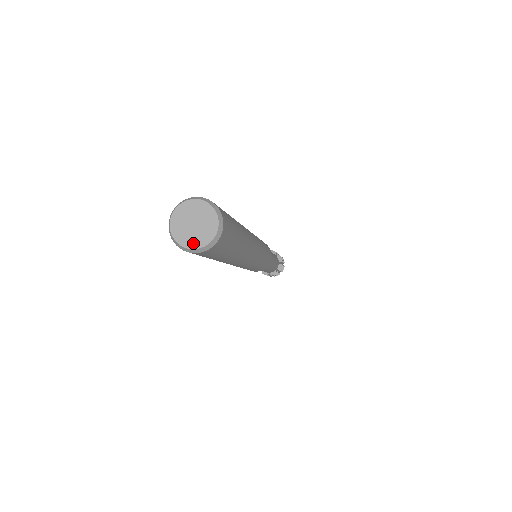
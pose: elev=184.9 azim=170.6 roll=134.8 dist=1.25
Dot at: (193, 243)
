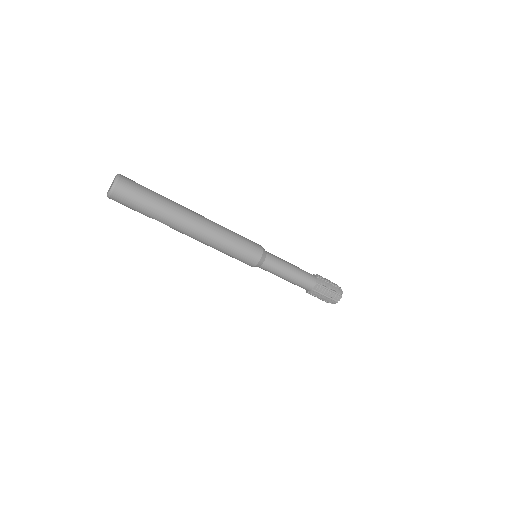
Dot at: (113, 183)
